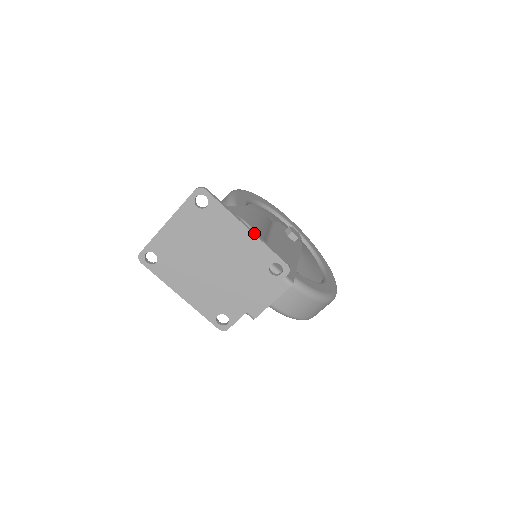
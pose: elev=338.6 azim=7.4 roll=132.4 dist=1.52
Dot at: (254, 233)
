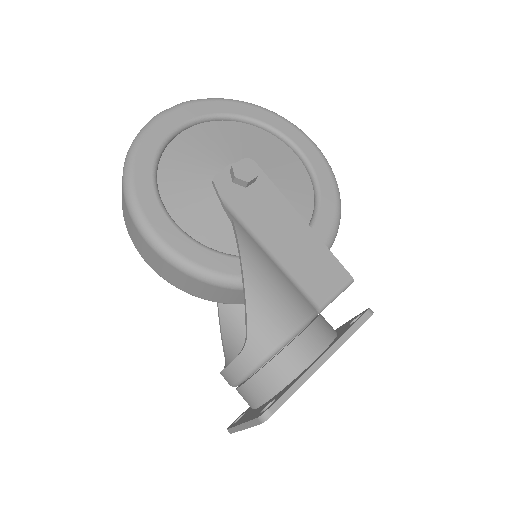
Dot at: (332, 352)
